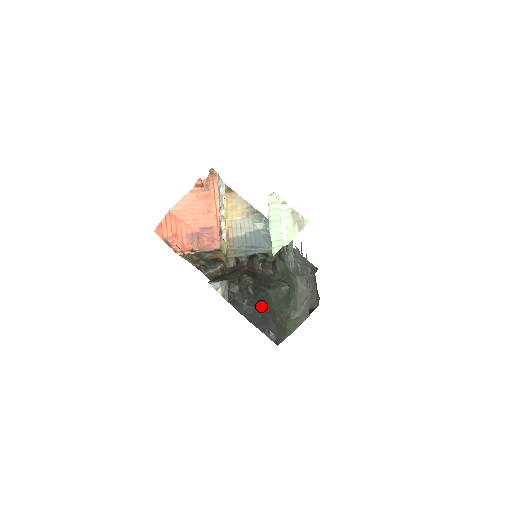
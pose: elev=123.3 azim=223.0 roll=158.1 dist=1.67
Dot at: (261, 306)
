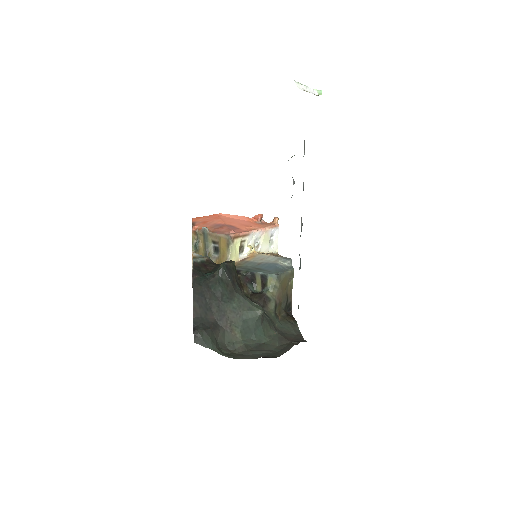
Dot at: (218, 290)
